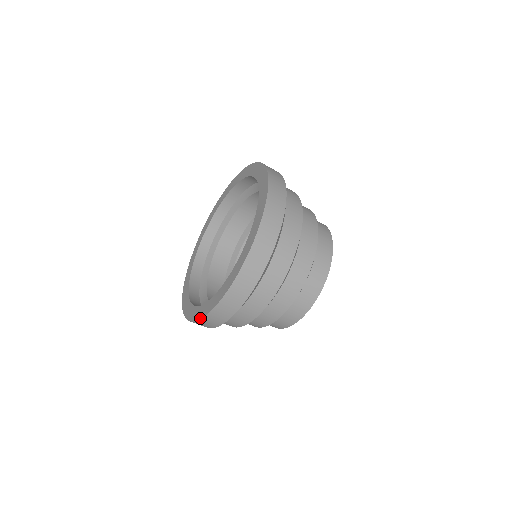
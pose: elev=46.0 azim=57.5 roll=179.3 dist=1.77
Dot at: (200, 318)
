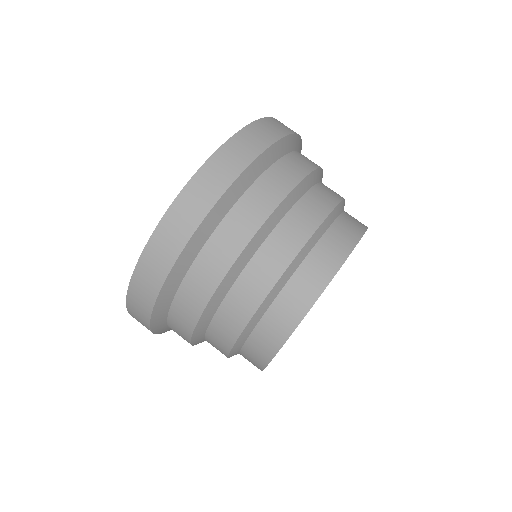
Dot at: (136, 265)
